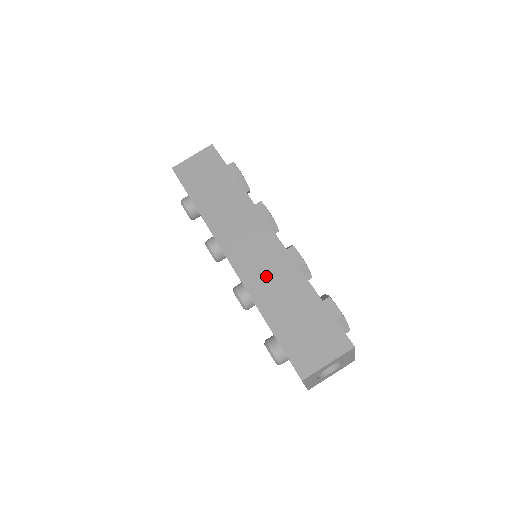
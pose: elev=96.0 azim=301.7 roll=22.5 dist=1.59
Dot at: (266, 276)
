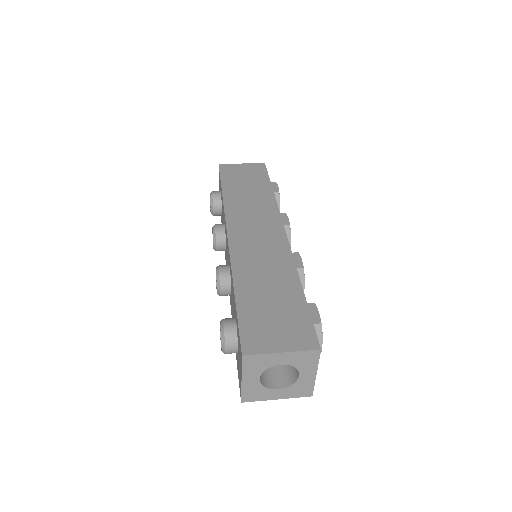
Dot at: (258, 259)
